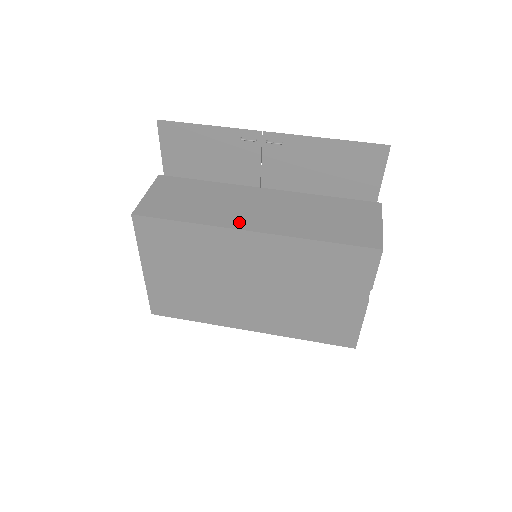
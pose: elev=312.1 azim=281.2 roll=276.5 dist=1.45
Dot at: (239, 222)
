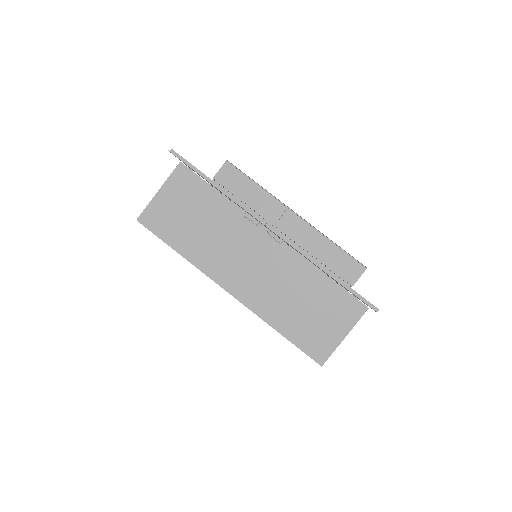
Dot at: (222, 275)
